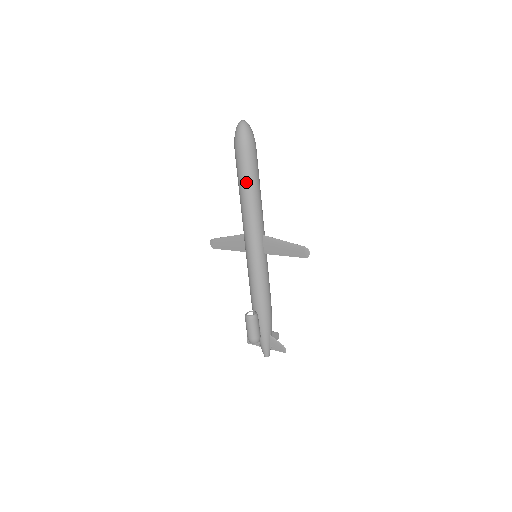
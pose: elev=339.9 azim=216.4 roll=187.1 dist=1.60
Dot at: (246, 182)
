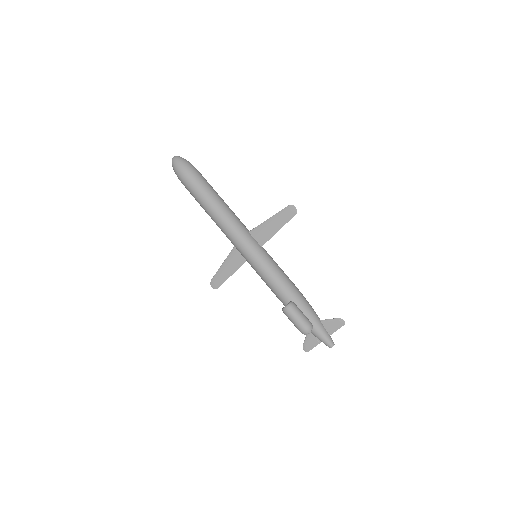
Dot at: (206, 196)
